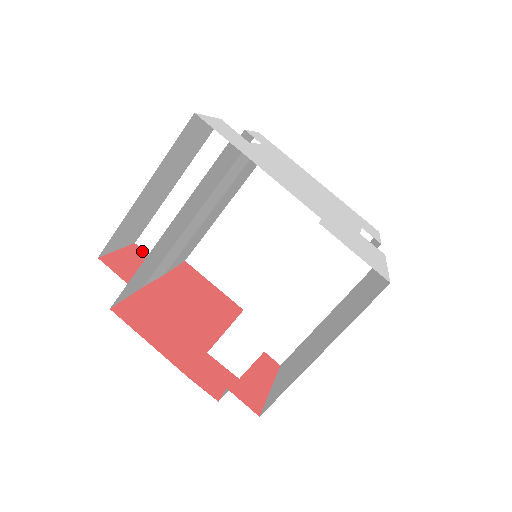
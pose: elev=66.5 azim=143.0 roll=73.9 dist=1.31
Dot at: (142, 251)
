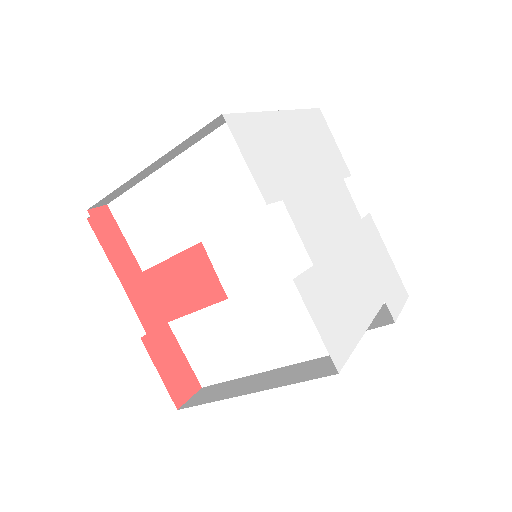
Dot at: (152, 335)
